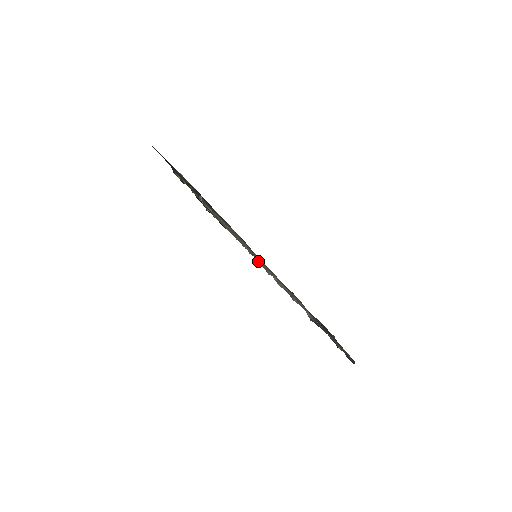
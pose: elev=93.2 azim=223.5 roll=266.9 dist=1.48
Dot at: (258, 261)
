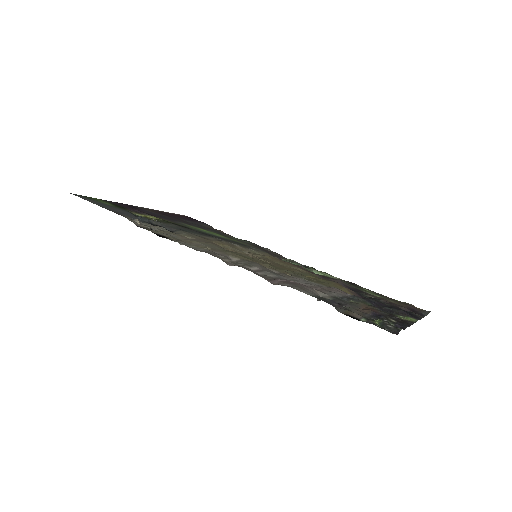
Dot at: (222, 257)
